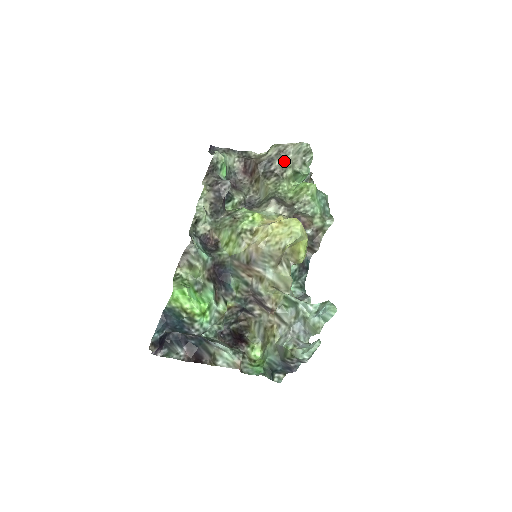
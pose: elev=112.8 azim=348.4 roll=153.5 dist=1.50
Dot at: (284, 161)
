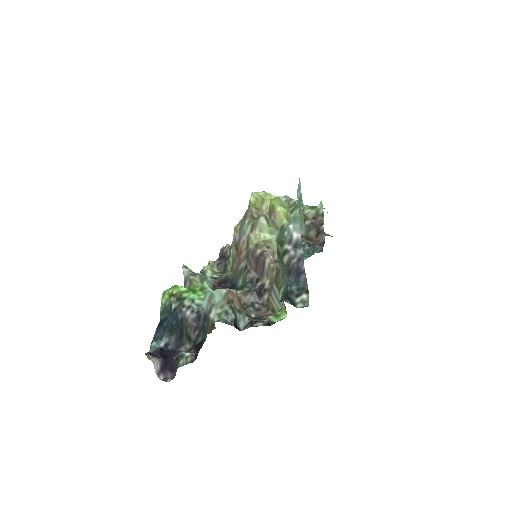
Dot at: occluded
